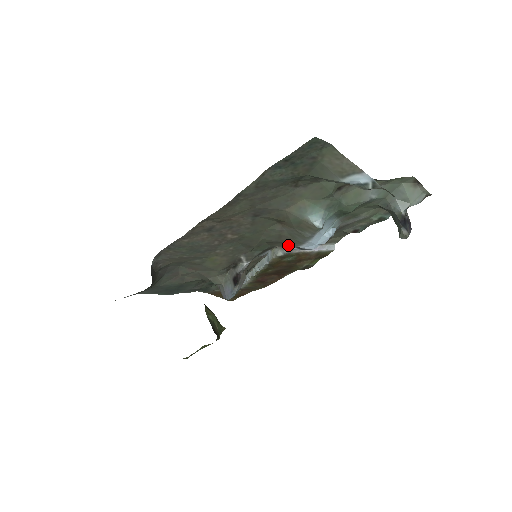
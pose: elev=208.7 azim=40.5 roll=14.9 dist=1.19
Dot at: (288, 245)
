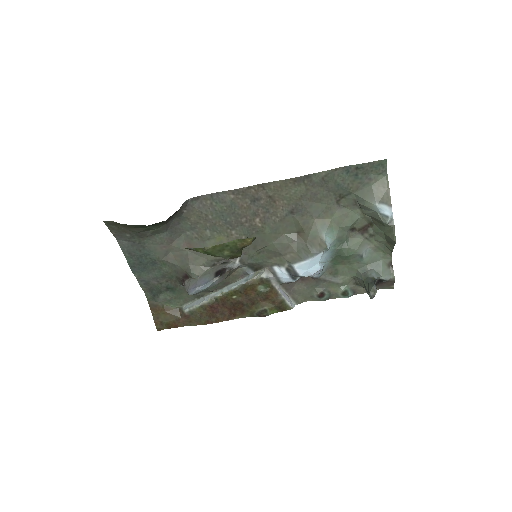
Dot at: (283, 263)
